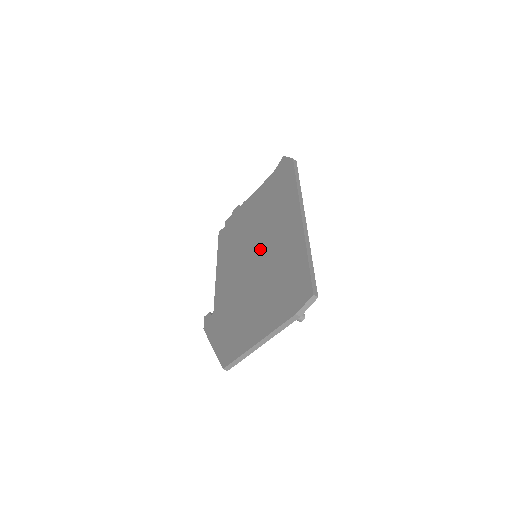
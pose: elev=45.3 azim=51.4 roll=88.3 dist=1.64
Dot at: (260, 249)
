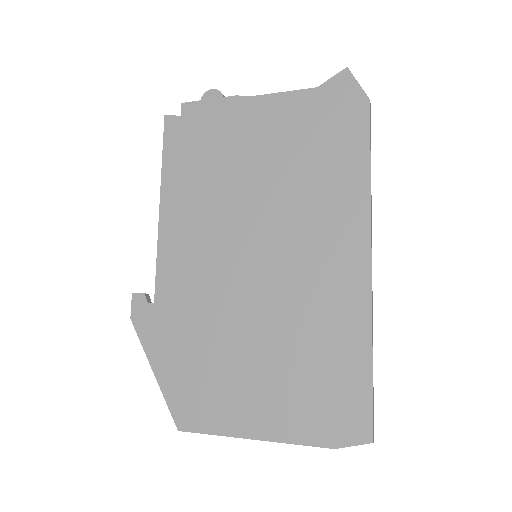
Dot at: (271, 256)
